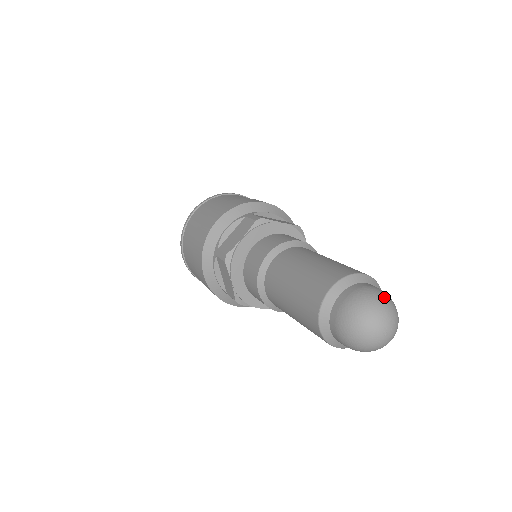
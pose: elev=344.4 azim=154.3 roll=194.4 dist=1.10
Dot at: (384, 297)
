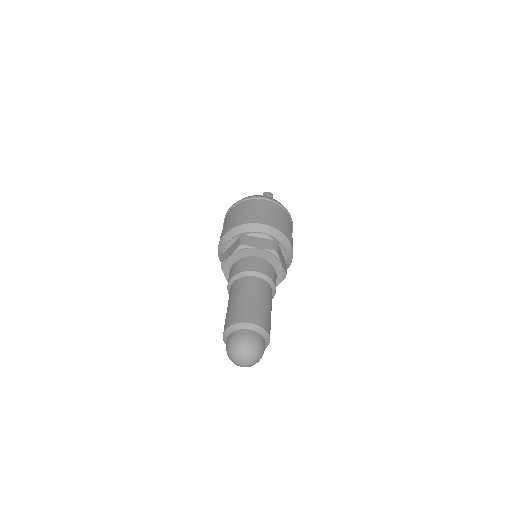
Dot at: (260, 353)
